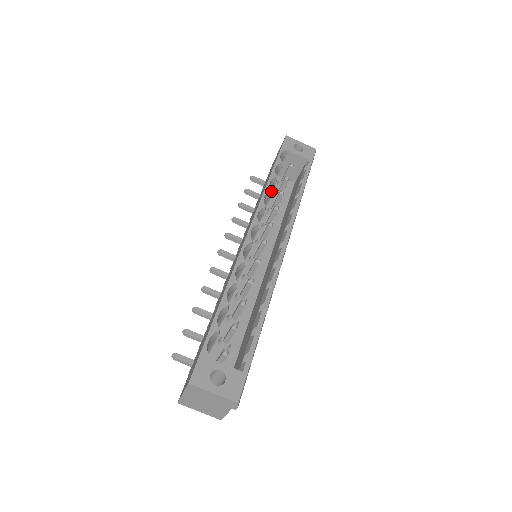
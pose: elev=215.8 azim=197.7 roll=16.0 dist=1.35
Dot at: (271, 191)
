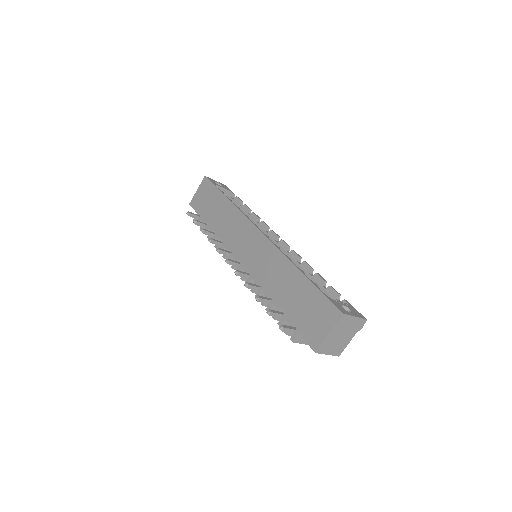
Dot at: (239, 208)
